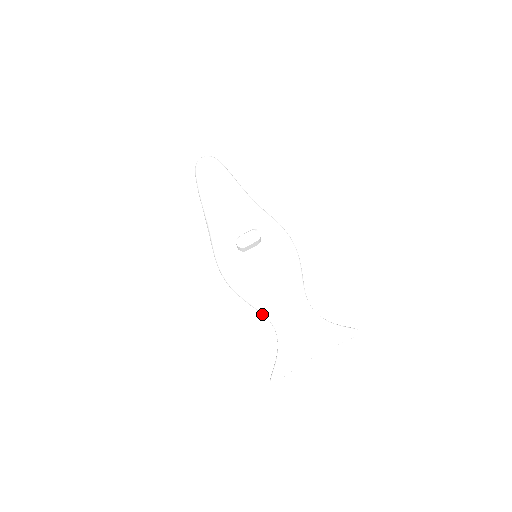
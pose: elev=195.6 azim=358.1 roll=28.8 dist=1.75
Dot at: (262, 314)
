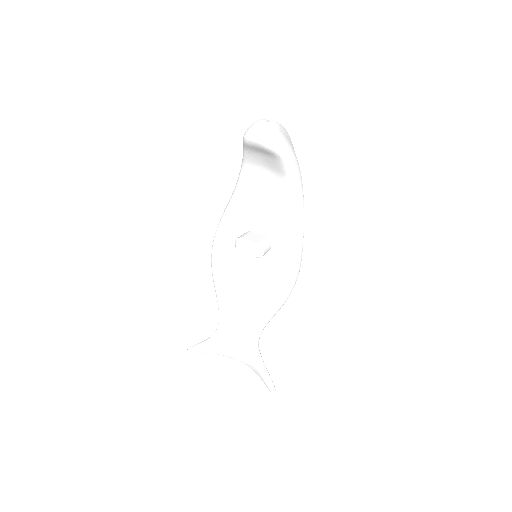
Dot at: occluded
